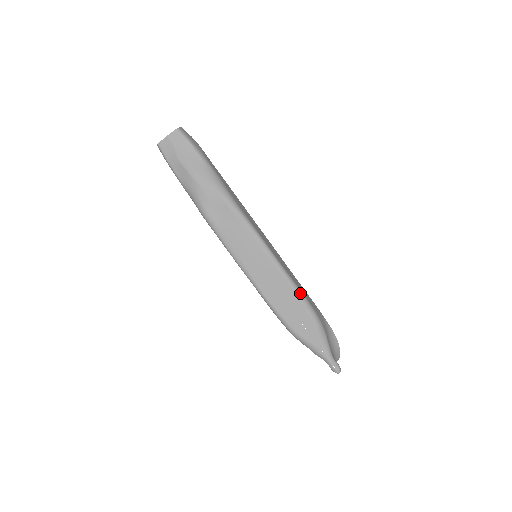
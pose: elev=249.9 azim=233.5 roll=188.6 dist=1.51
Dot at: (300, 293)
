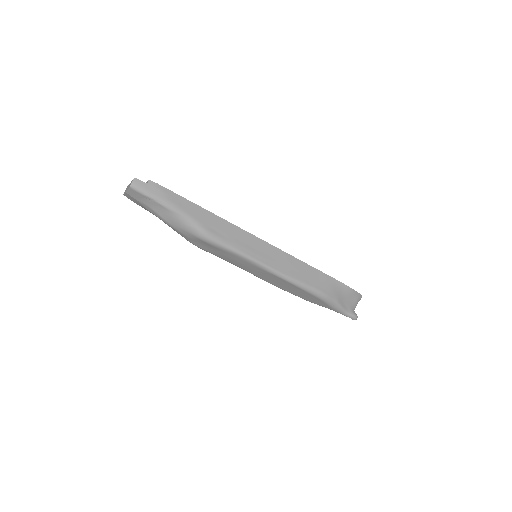
Dot at: (302, 286)
